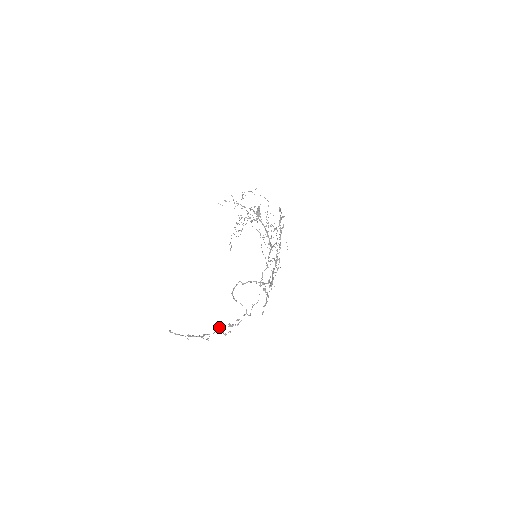
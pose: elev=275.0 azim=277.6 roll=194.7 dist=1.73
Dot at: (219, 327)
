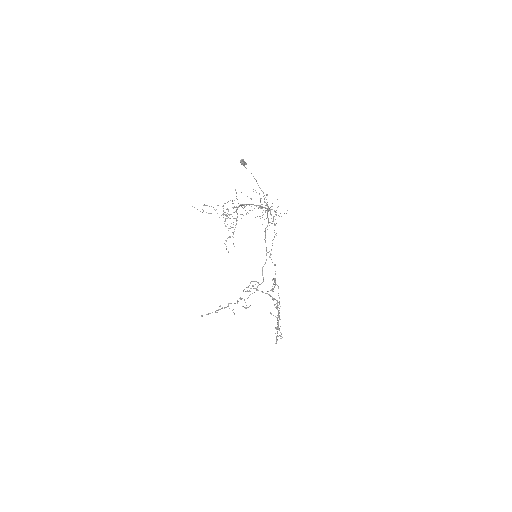
Dot at: occluded
